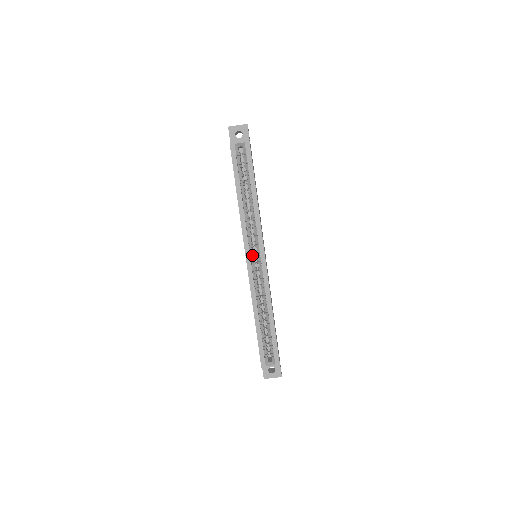
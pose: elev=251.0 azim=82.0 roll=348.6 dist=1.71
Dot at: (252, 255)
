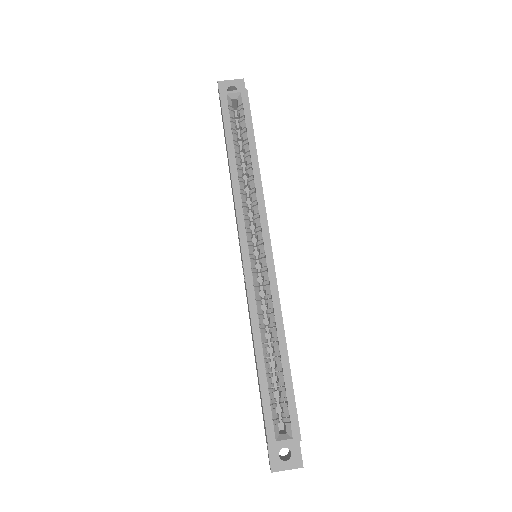
Dot at: (251, 248)
